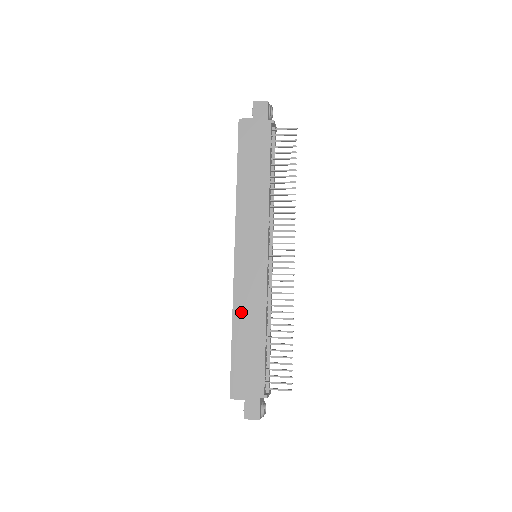
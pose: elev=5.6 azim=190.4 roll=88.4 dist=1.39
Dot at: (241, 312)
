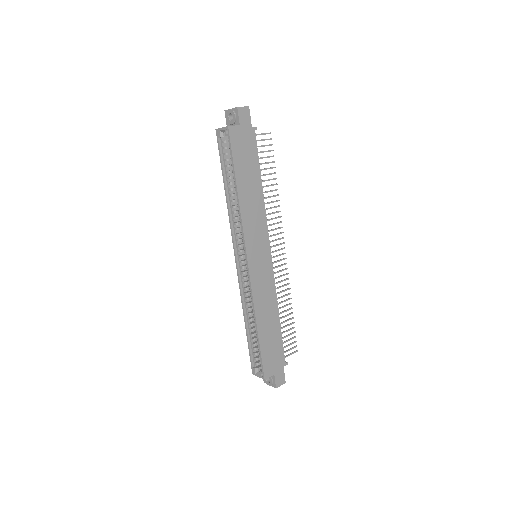
Dot at: (261, 308)
